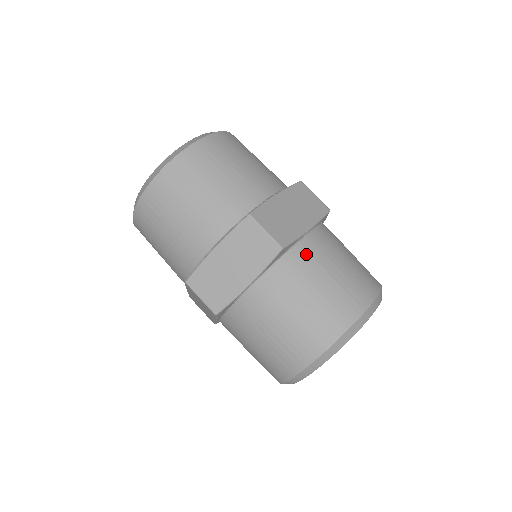
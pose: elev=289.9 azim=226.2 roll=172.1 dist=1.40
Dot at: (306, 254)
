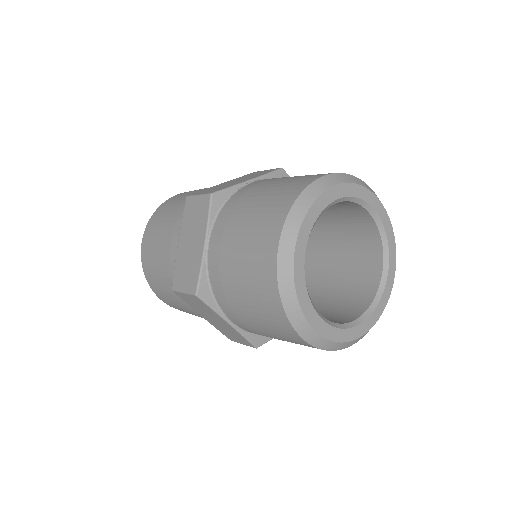
Dot at: (245, 191)
